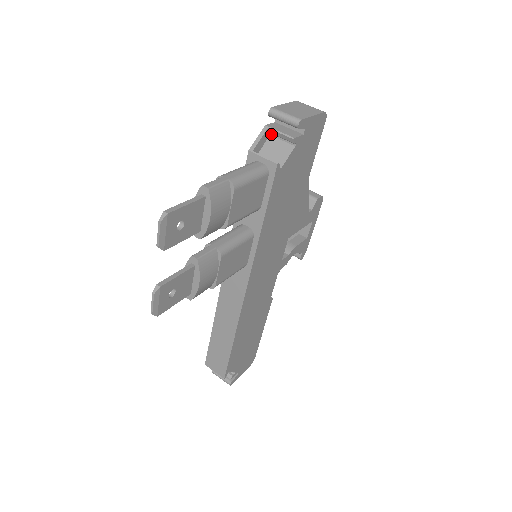
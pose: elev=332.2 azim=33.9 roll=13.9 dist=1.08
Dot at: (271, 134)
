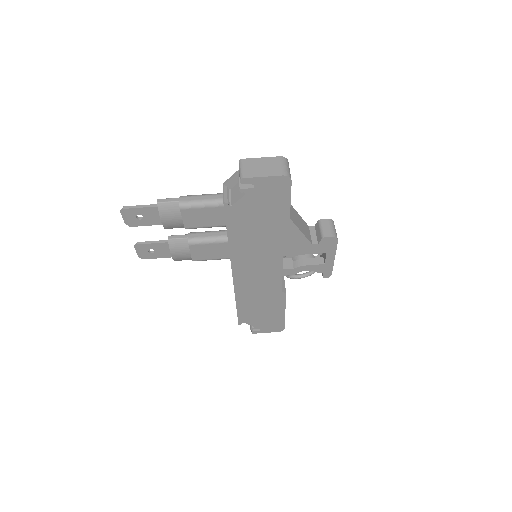
Dot at: occluded
